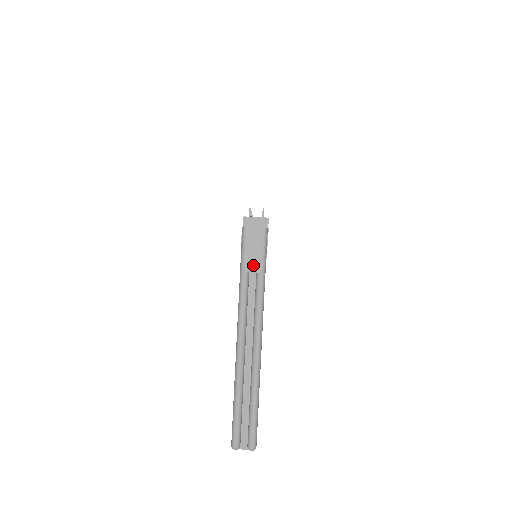
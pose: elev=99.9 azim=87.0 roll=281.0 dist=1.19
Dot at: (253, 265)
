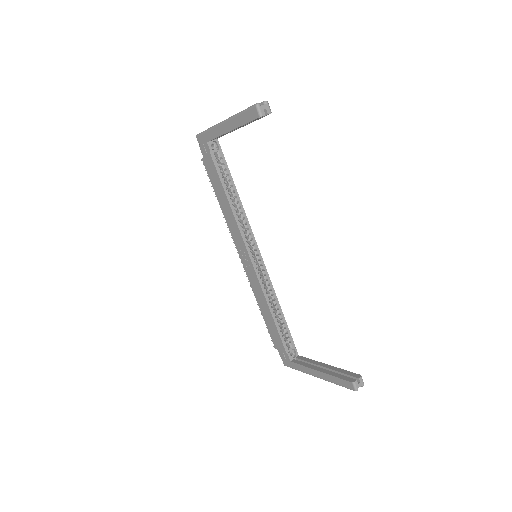
Dot at: occluded
